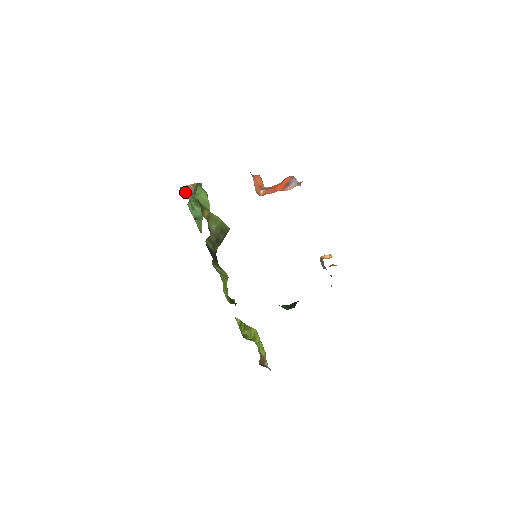
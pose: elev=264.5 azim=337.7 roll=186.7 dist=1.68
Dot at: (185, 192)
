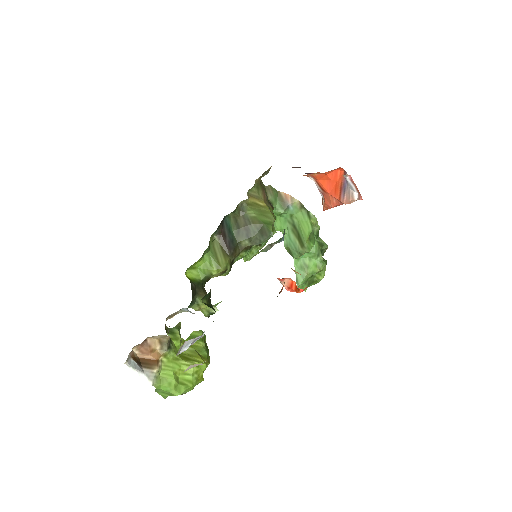
Dot at: (273, 193)
